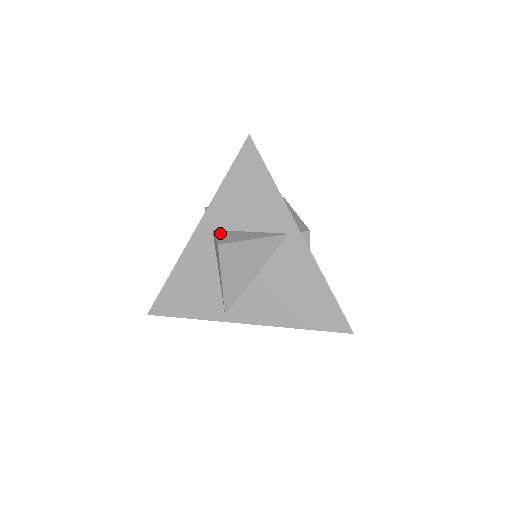
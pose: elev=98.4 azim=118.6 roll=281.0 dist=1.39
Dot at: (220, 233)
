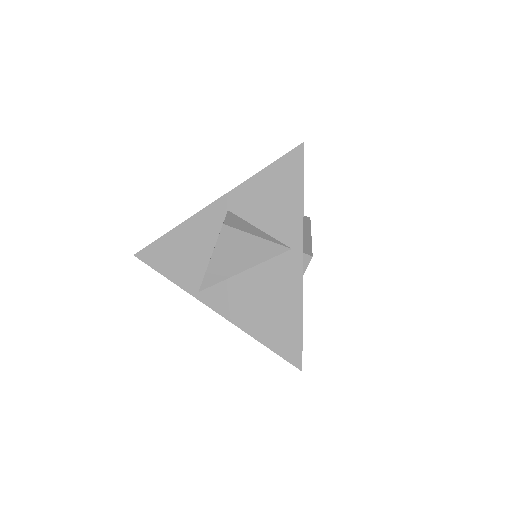
Dot at: (232, 216)
